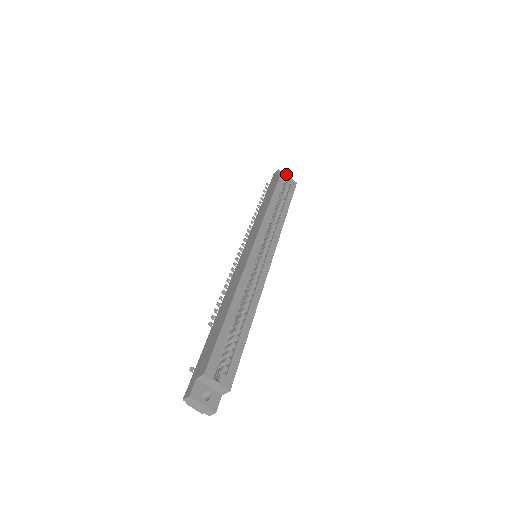
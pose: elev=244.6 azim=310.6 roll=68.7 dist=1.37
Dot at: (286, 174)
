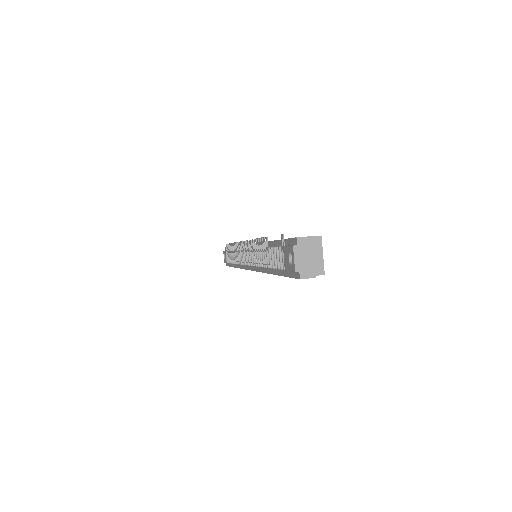
Dot at: occluded
